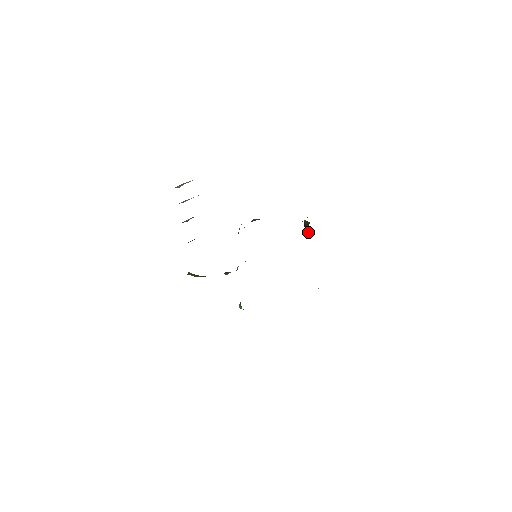
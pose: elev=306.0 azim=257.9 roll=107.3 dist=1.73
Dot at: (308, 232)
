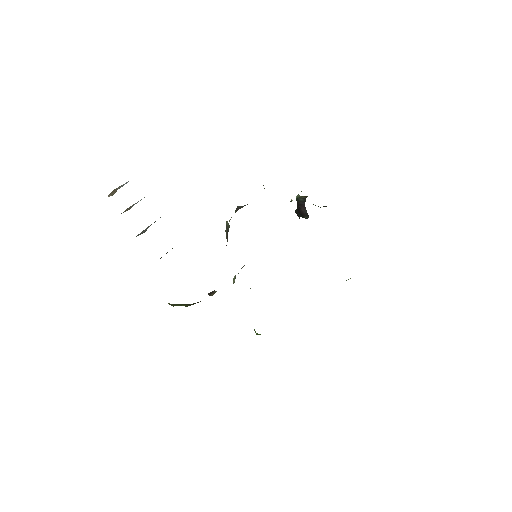
Dot at: (305, 211)
